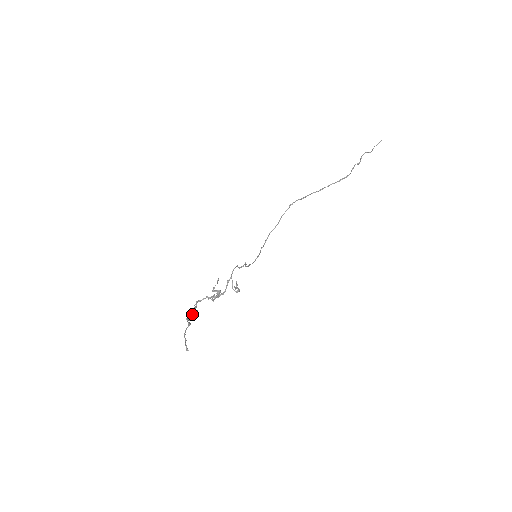
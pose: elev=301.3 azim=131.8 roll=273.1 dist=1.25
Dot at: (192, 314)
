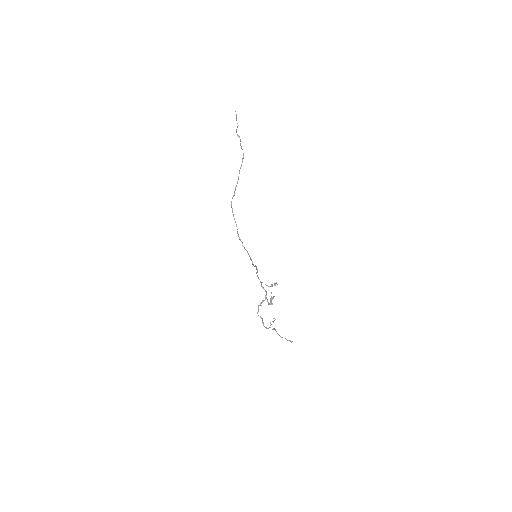
Dot at: (270, 323)
